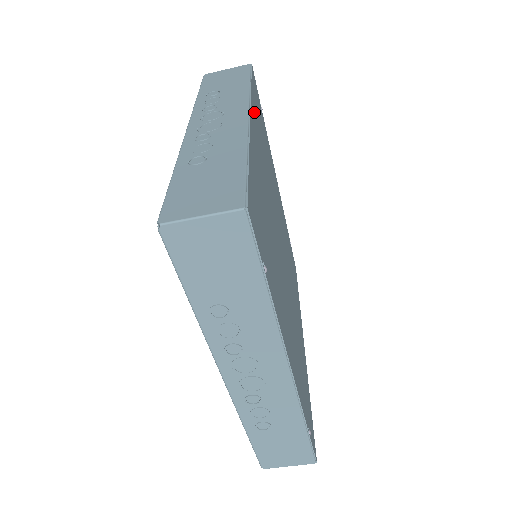
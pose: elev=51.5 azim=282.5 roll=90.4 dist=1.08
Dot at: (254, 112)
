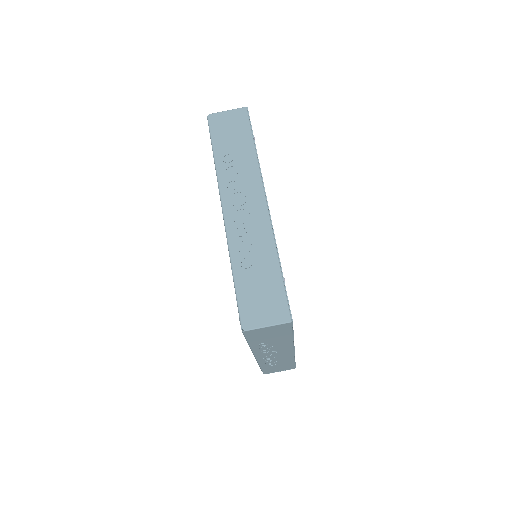
Dot at: occluded
